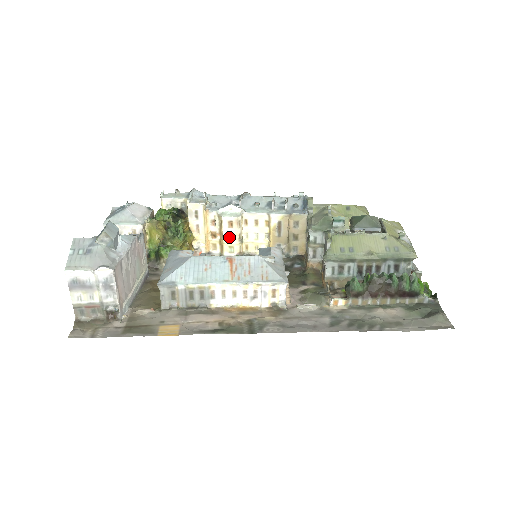
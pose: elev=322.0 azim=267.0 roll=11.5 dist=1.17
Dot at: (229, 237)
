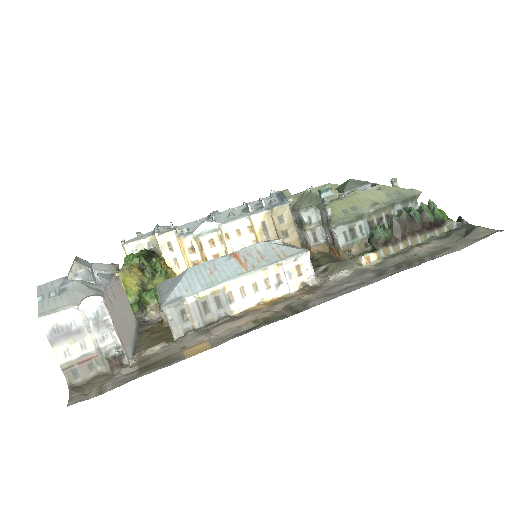
Dot at: occluded
